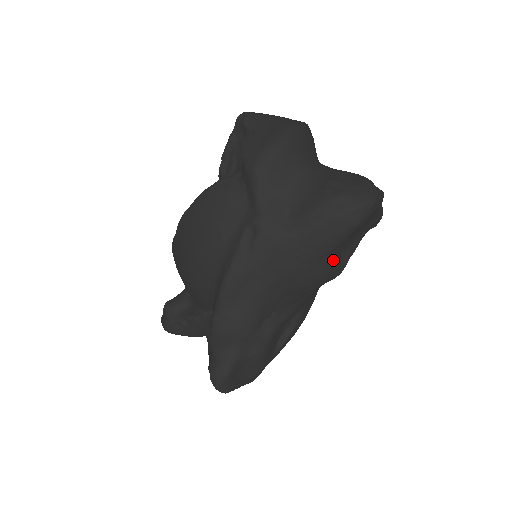
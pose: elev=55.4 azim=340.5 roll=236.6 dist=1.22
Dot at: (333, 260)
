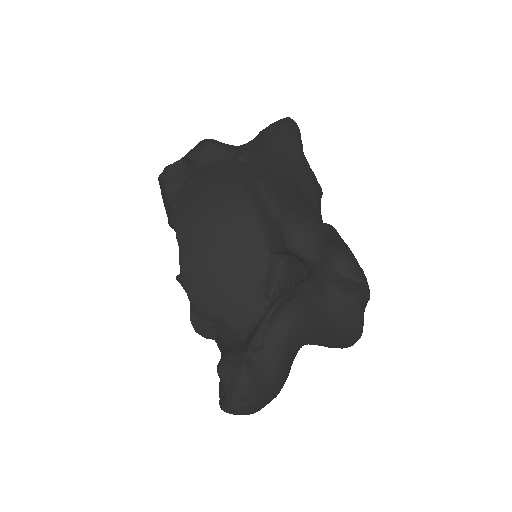
Dot at: (309, 165)
